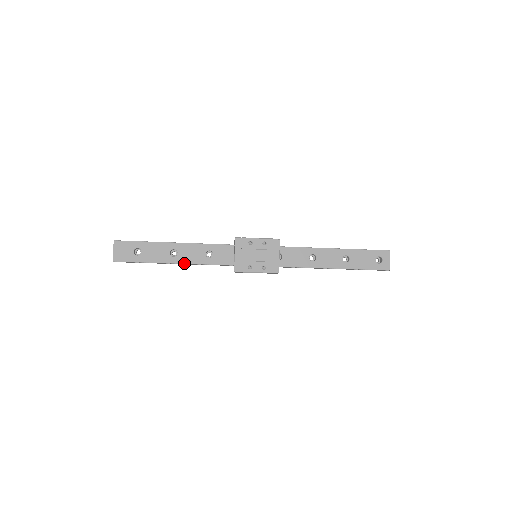
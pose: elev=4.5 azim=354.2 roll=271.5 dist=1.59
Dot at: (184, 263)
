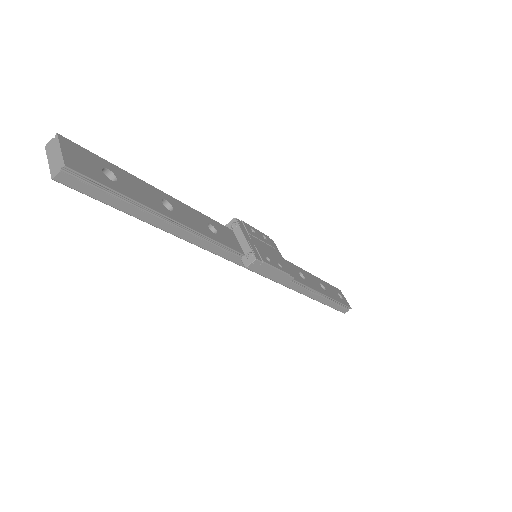
Dot at: (188, 226)
